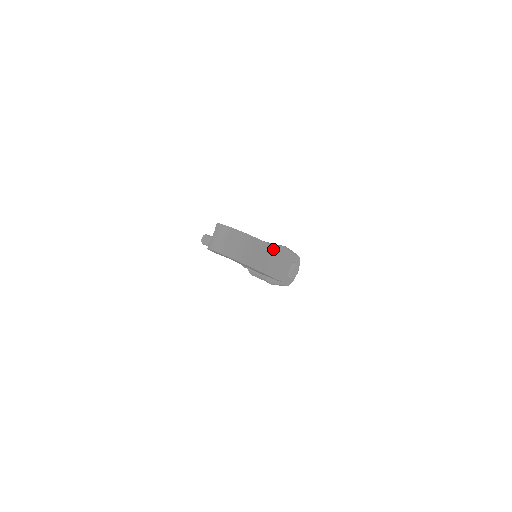
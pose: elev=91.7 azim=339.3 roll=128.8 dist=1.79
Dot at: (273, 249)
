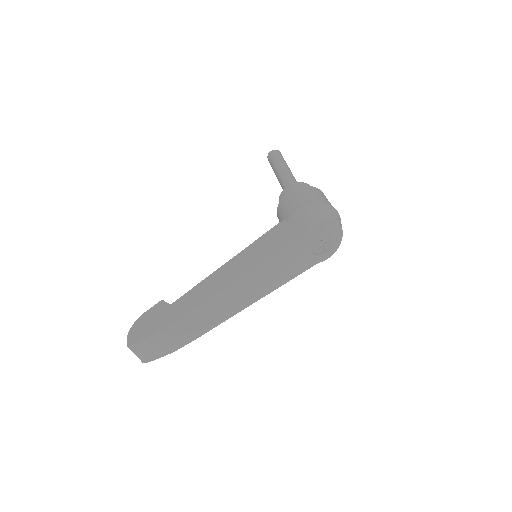
Dot at: (234, 286)
